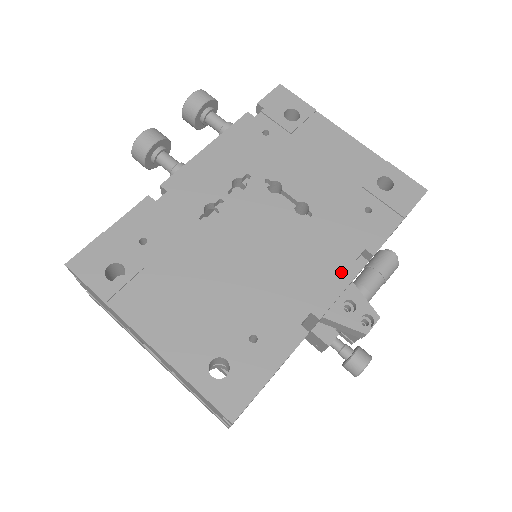
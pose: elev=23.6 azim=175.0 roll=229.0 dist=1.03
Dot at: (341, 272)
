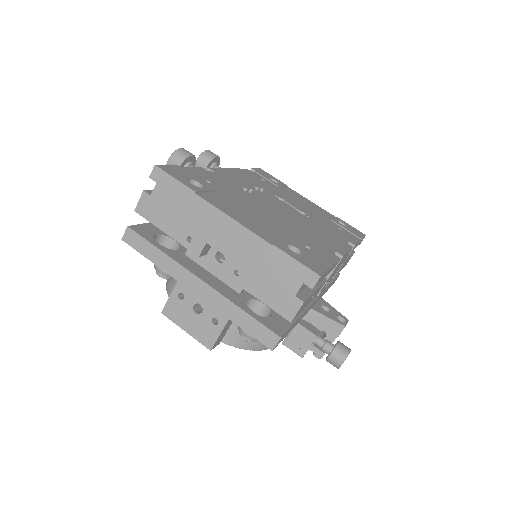
Dot at: (342, 244)
